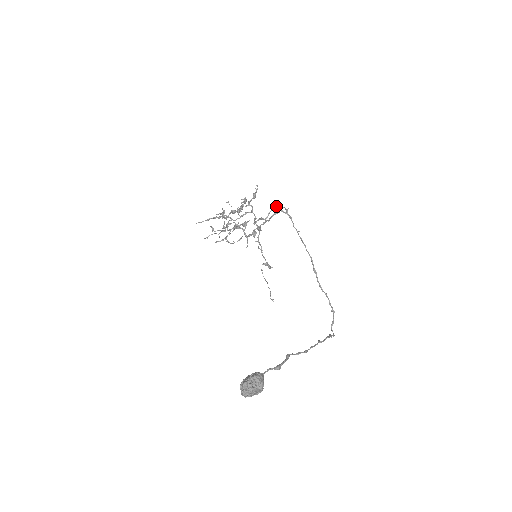
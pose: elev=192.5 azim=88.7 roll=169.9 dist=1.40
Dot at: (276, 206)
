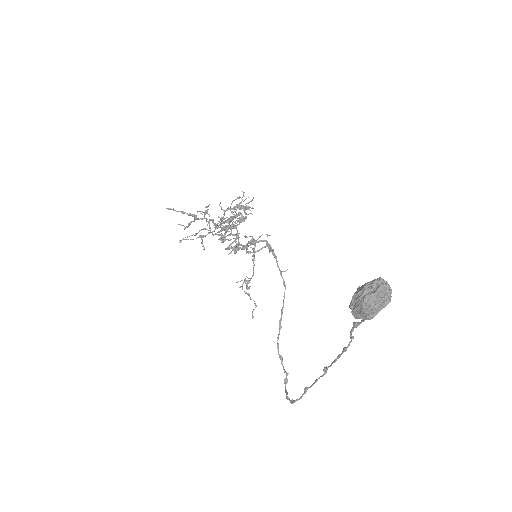
Dot at: occluded
